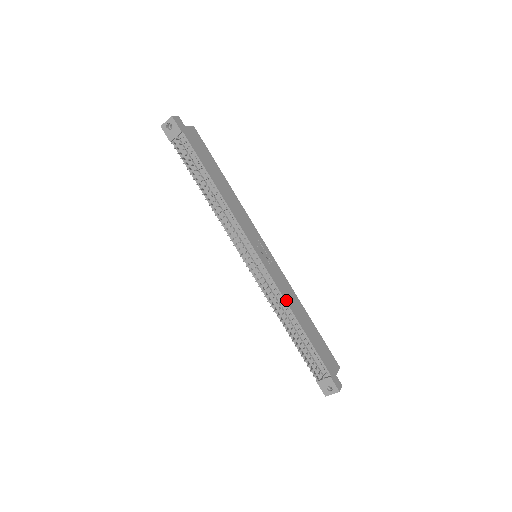
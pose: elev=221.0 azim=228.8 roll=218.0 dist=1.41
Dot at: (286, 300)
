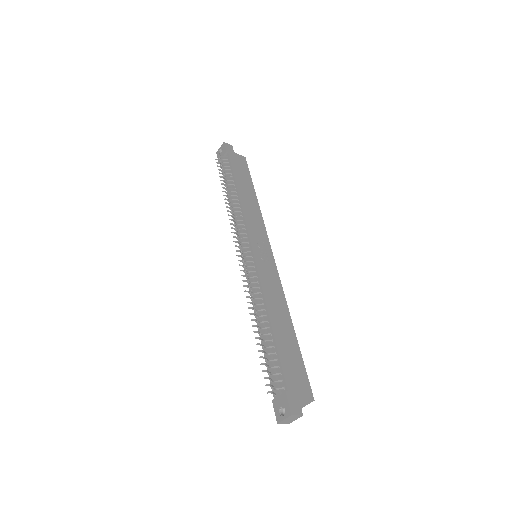
Dot at: (265, 295)
